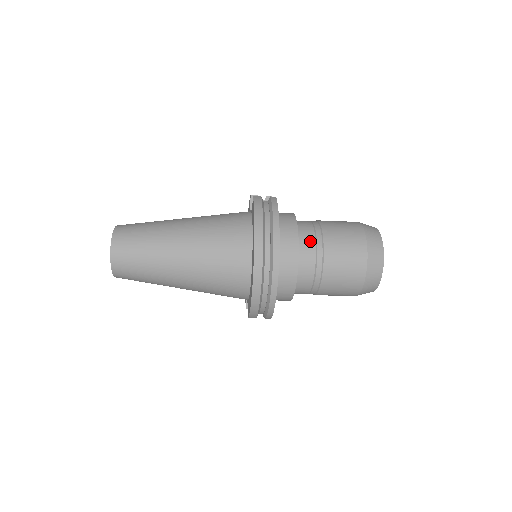
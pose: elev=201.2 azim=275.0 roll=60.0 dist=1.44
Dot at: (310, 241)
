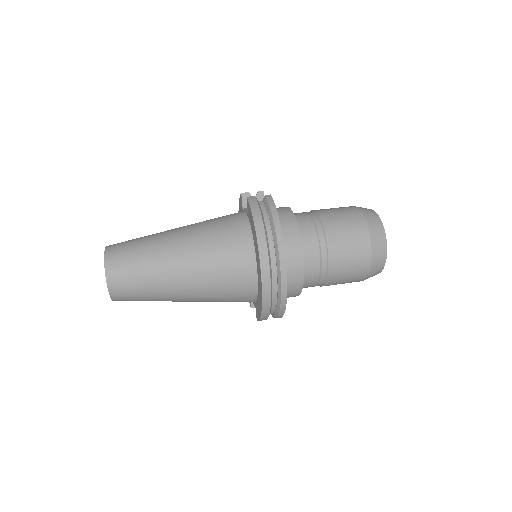
Dot at: (312, 236)
